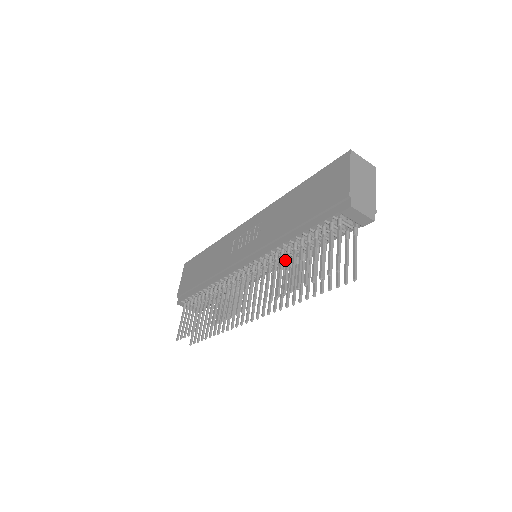
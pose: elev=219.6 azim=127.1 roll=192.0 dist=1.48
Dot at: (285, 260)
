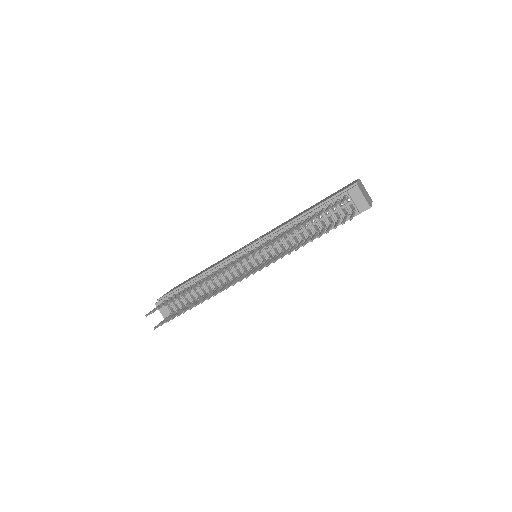
Dot at: (284, 248)
